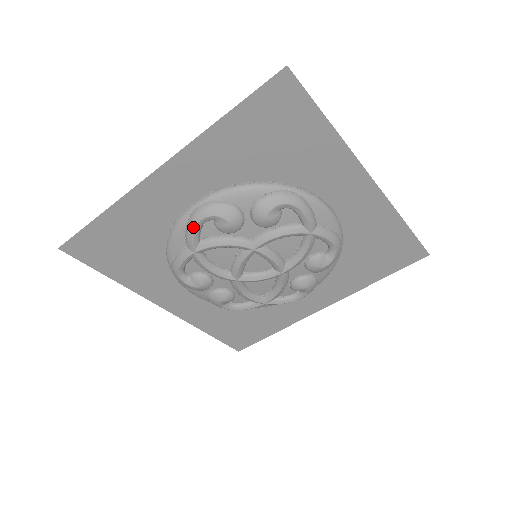
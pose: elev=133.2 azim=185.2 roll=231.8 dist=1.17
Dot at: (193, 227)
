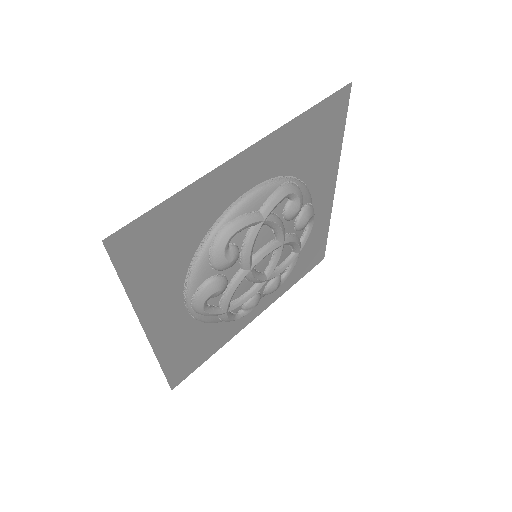
Dot at: (206, 314)
